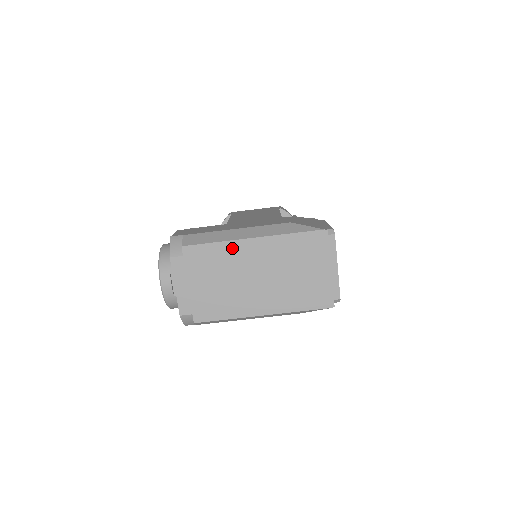
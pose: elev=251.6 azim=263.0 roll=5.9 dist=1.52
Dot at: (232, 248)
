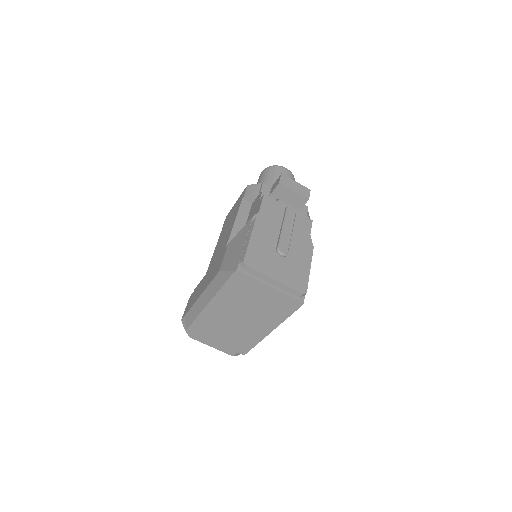
Dot at: (207, 315)
